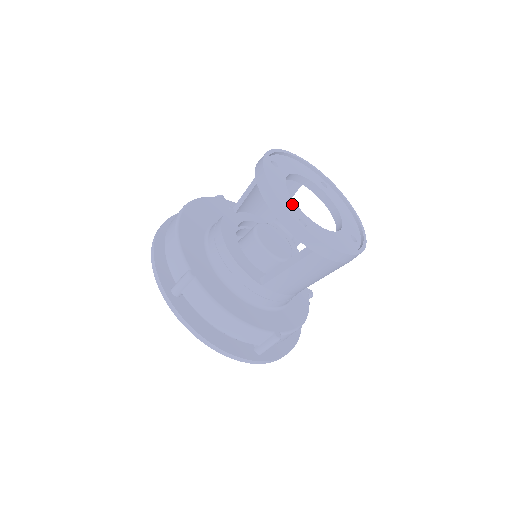
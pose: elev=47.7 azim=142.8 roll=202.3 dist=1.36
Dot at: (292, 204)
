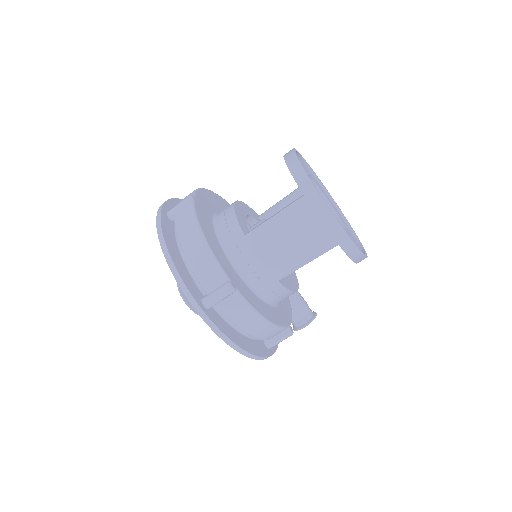
Dot at: occluded
